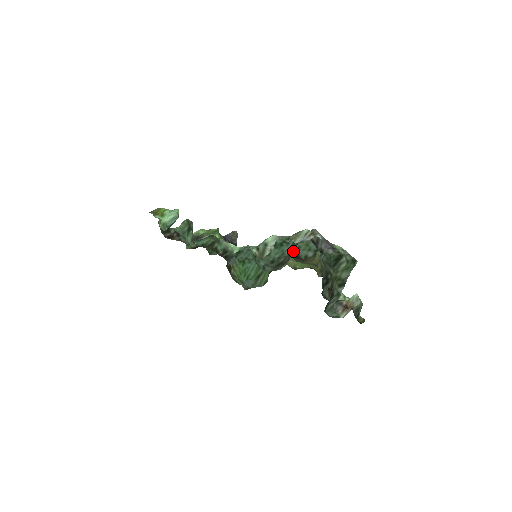
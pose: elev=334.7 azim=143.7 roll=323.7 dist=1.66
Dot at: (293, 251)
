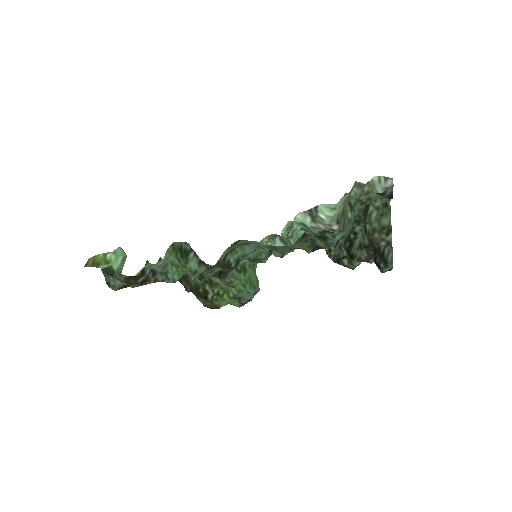
Dot at: occluded
